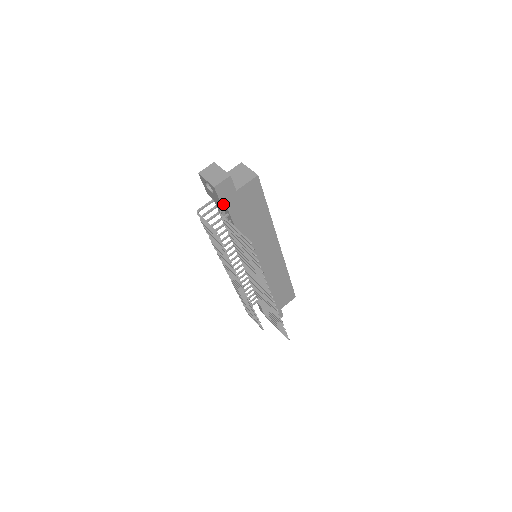
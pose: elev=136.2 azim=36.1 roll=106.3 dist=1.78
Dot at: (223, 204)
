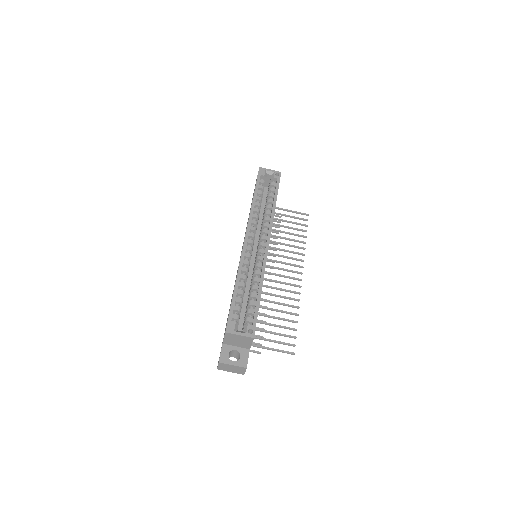
Dot at: occluded
